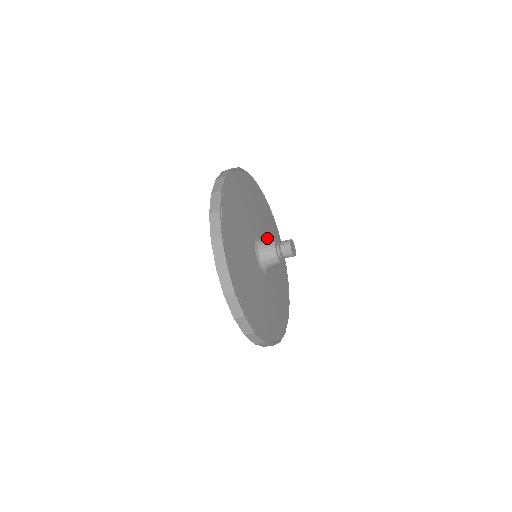
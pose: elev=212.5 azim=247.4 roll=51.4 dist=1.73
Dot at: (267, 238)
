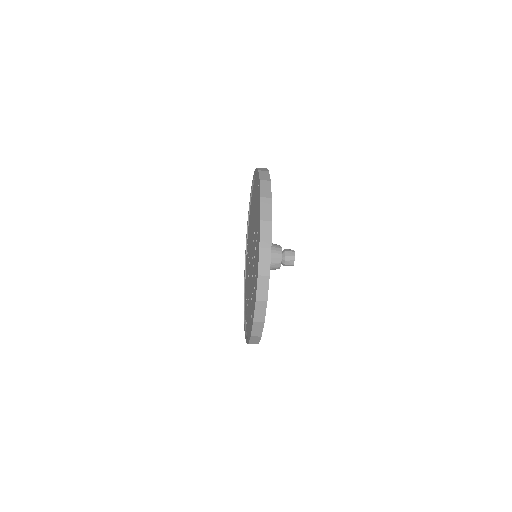
Dot at: occluded
